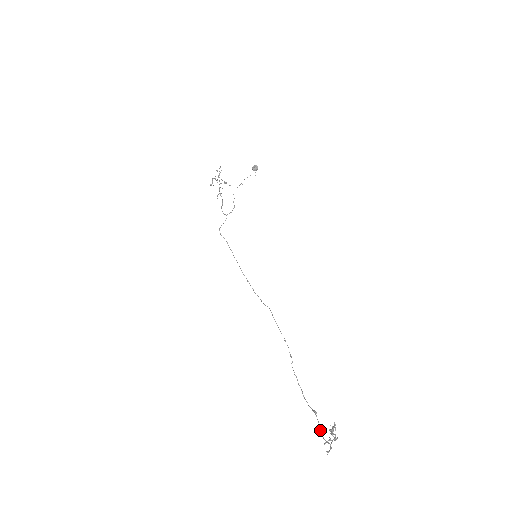
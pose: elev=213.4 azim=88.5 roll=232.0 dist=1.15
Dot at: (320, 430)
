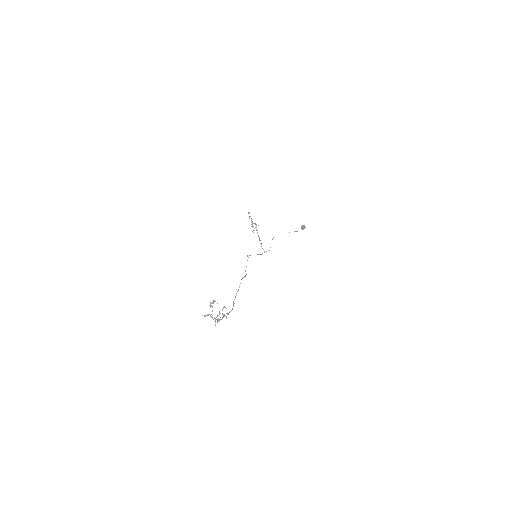
Dot at: (221, 319)
